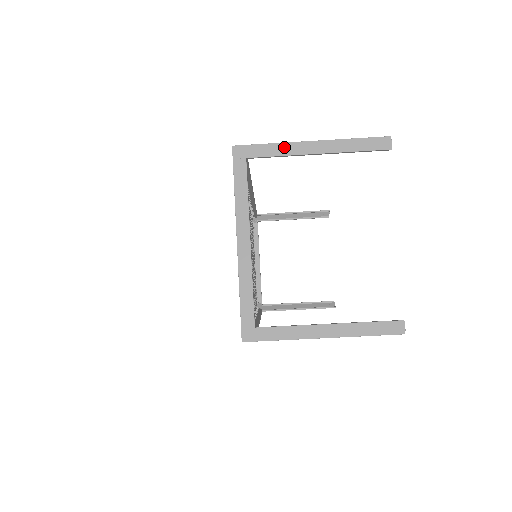
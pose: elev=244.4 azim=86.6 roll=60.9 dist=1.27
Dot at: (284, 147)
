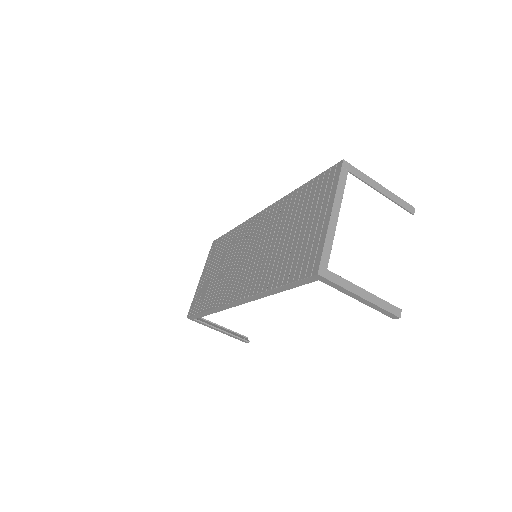
Dot at: (368, 178)
